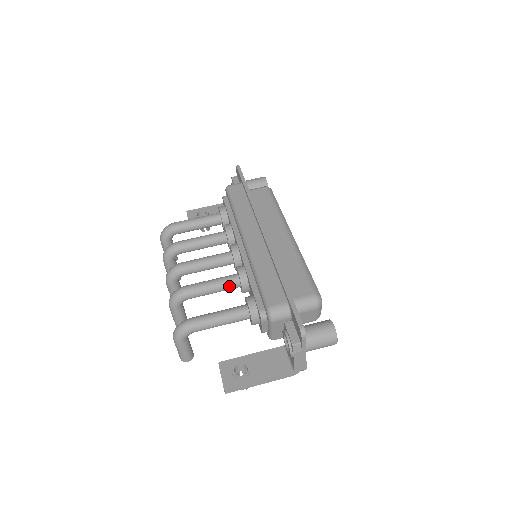
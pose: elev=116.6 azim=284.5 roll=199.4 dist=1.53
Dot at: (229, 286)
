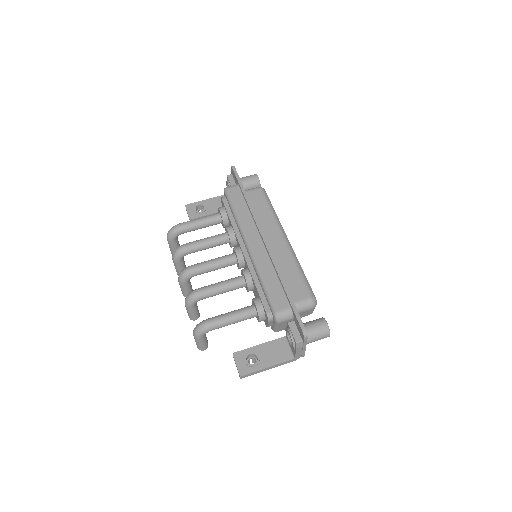
Dot at: (236, 287)
